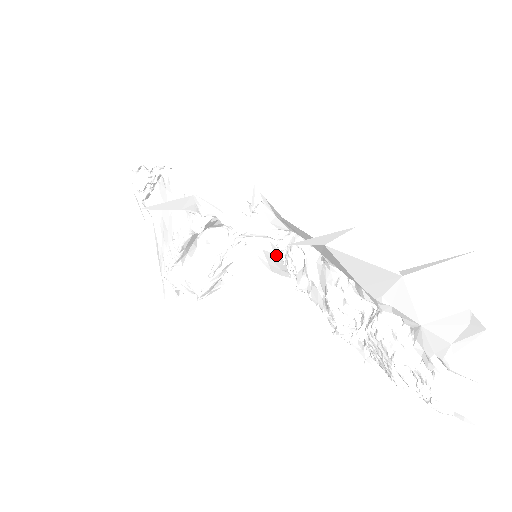
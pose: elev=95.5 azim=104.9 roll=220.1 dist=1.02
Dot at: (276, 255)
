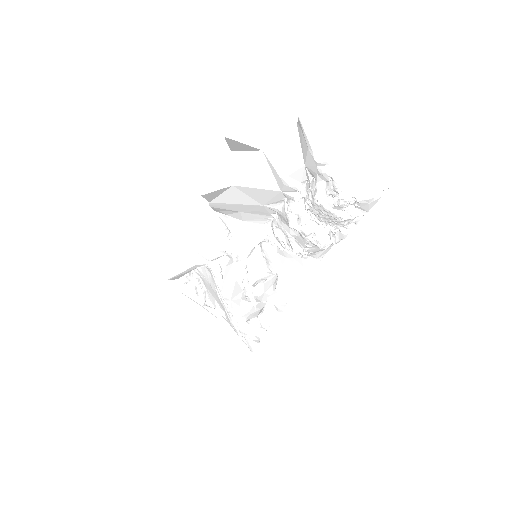
Dot at: (286, 257)
